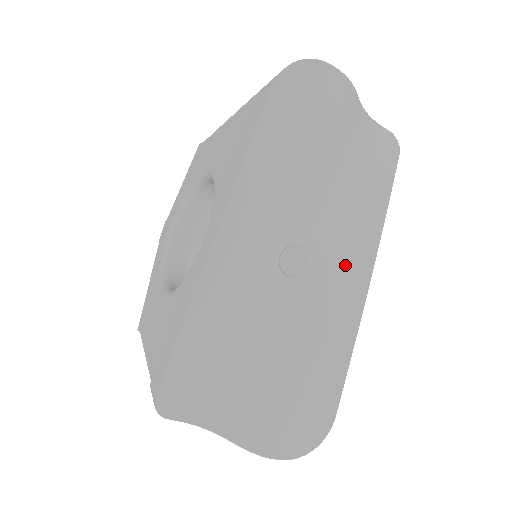
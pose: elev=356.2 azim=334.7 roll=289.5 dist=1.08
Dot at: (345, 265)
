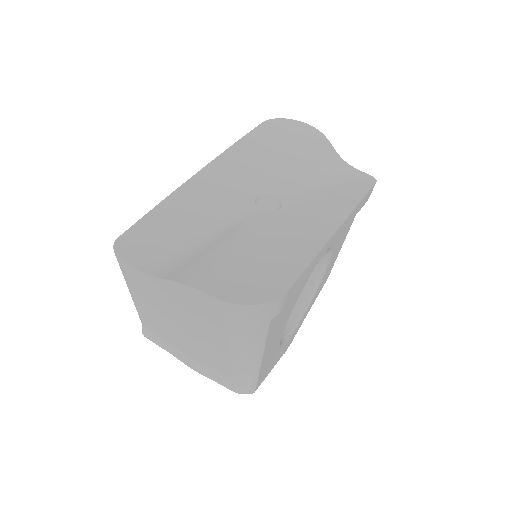
Dot at: (317, 213)
